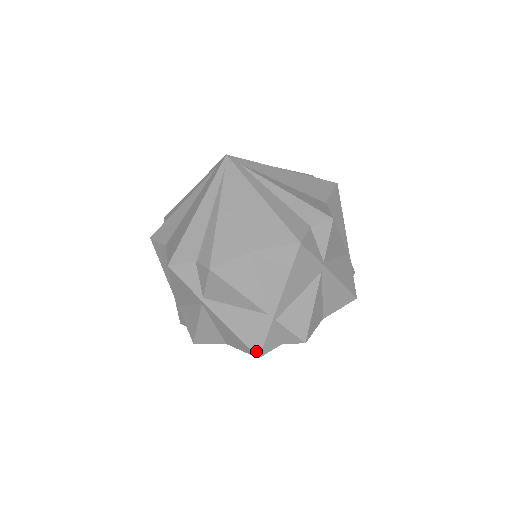
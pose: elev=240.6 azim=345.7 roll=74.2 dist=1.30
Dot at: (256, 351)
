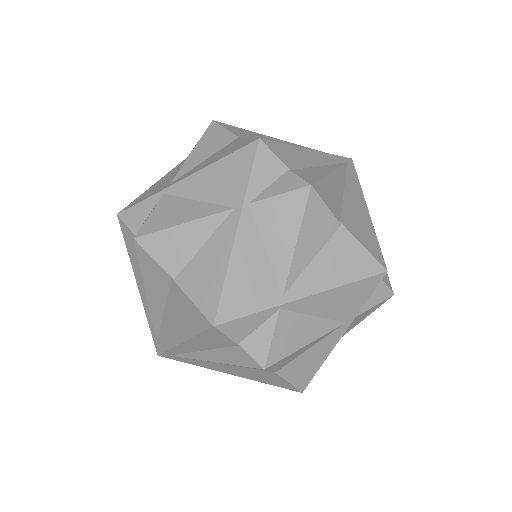
Dot at: (126, 208)
